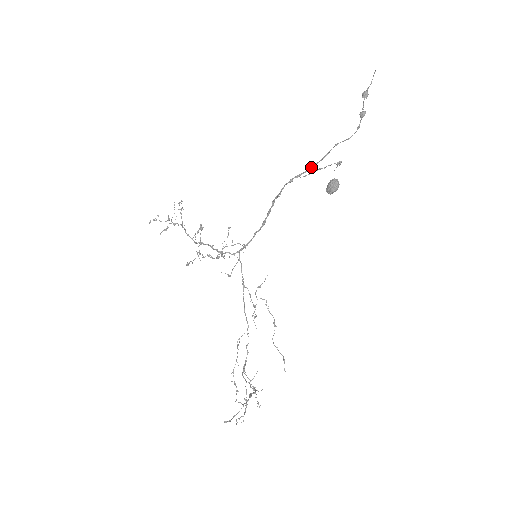
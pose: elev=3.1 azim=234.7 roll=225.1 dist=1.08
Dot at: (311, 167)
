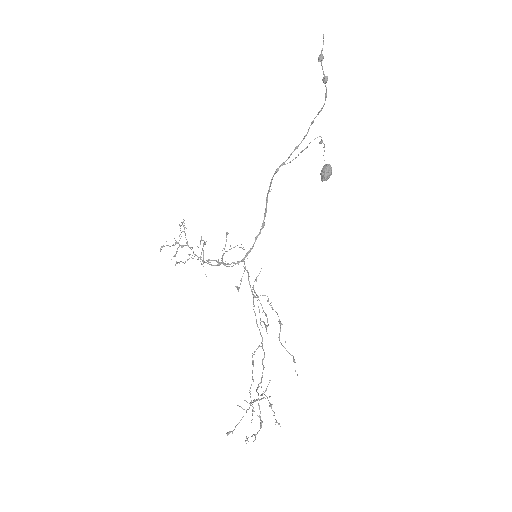
Dot at: (293, 151)
